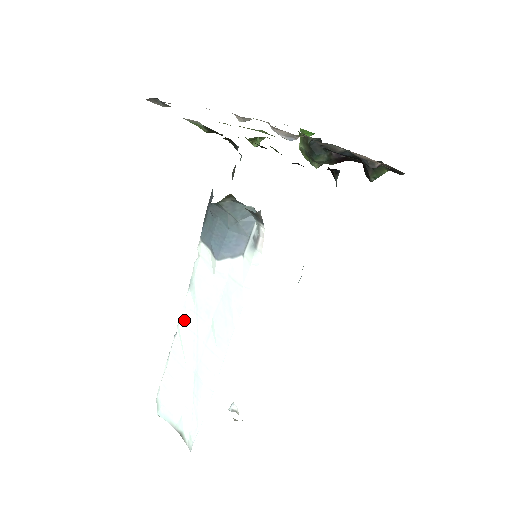
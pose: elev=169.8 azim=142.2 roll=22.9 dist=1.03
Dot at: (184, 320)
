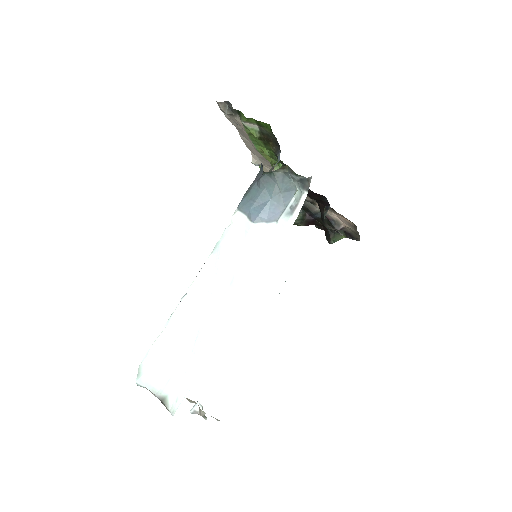
Dot at: (199, 280)
